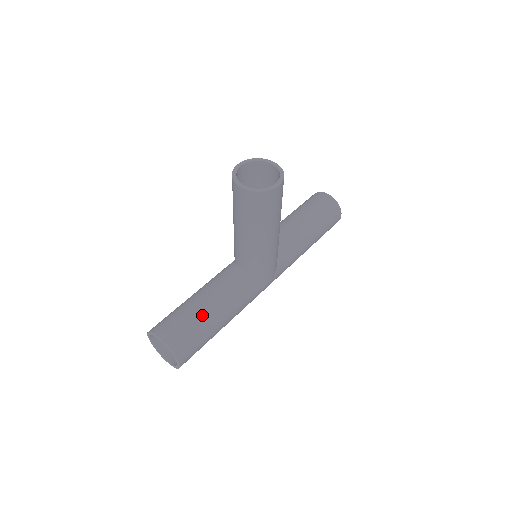
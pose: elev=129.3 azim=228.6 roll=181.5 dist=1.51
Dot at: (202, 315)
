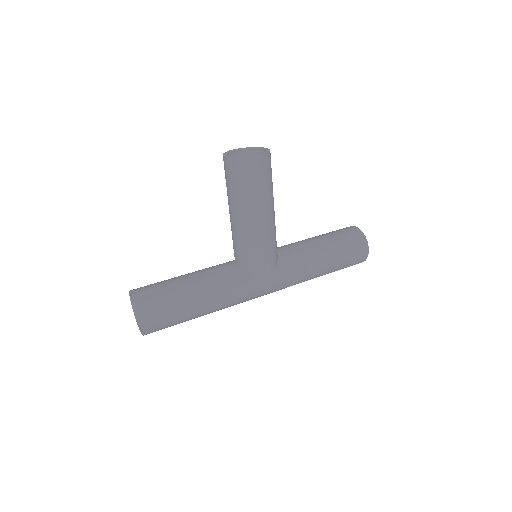
Dot at: (179, 285)
